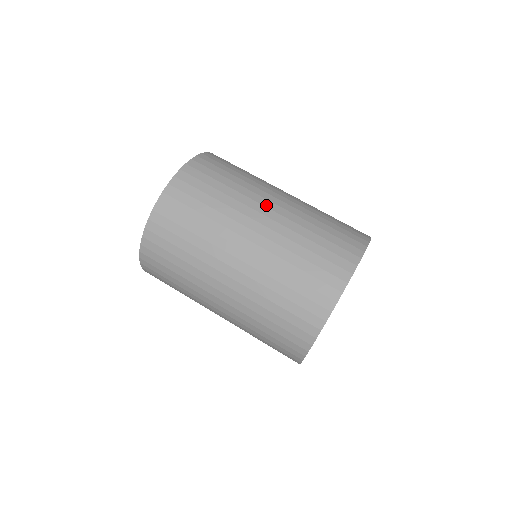
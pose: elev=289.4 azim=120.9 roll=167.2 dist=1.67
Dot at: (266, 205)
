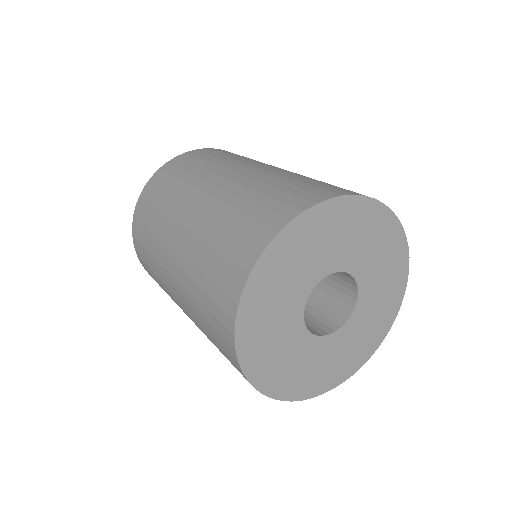
Dot at: (224, 175)
